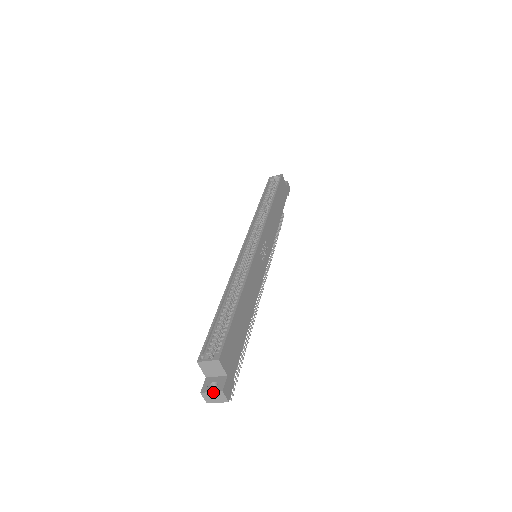
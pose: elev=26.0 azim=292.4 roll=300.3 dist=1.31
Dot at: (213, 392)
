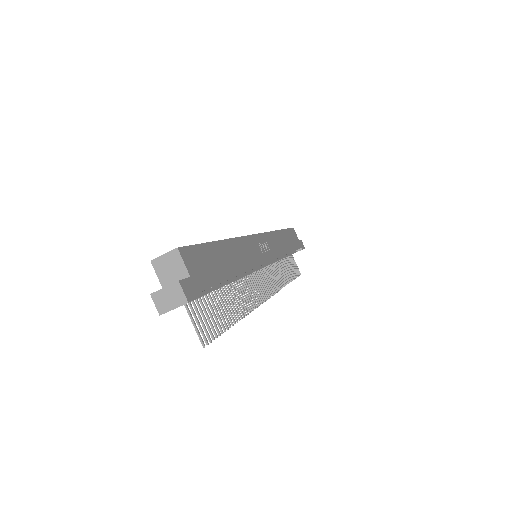
Dot at: (166, 287)
